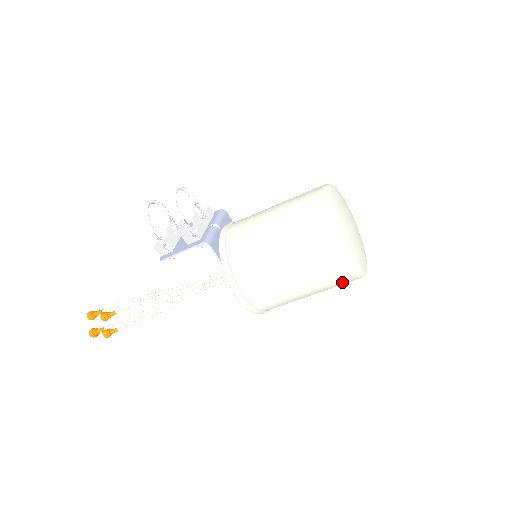
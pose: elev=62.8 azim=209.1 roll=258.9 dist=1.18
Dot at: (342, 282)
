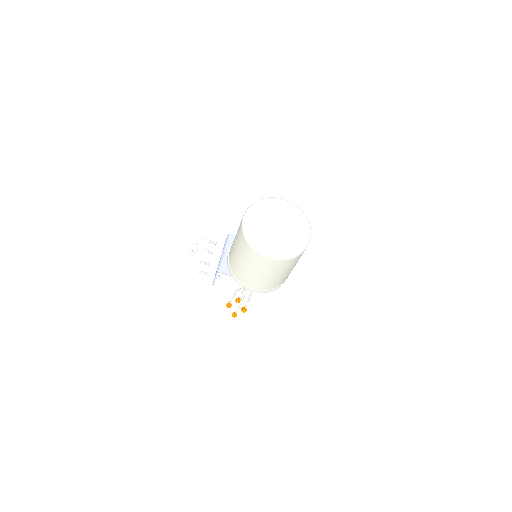
Dot at: (291, 262)
